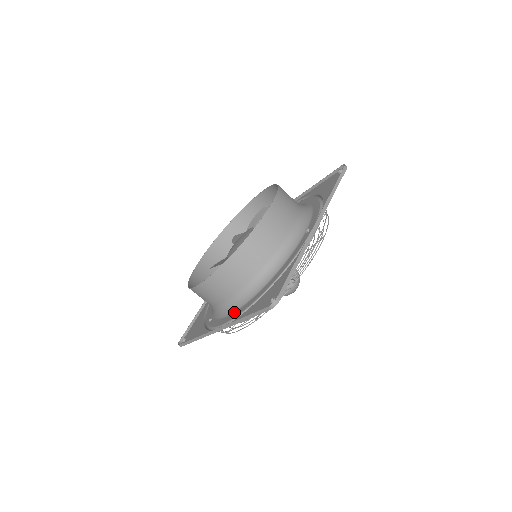
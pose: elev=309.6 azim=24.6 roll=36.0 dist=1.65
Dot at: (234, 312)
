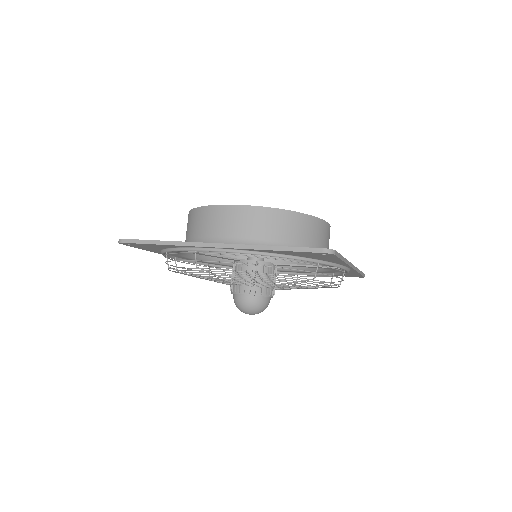
Dot at: occluded
